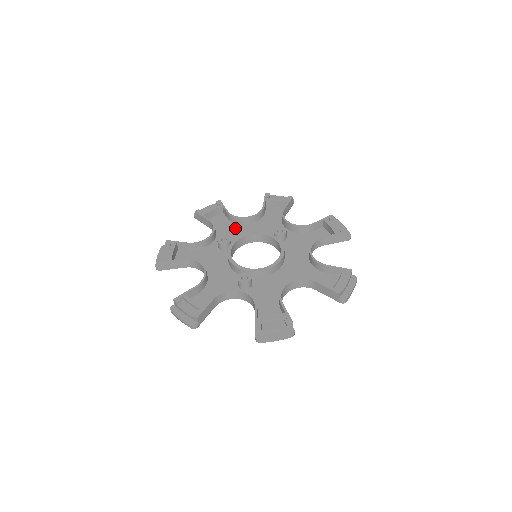
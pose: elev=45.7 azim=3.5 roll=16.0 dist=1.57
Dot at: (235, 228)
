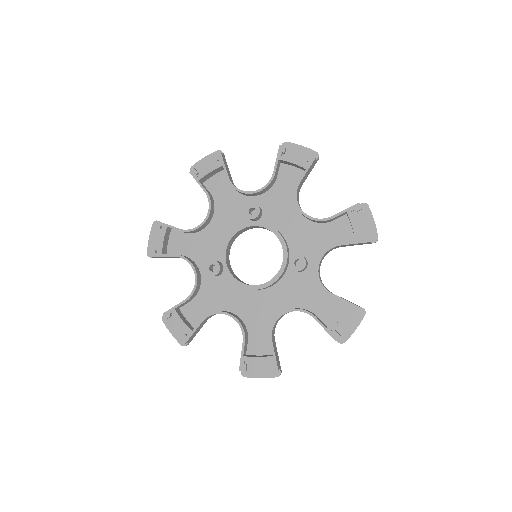
Dot at: (288, 204)
